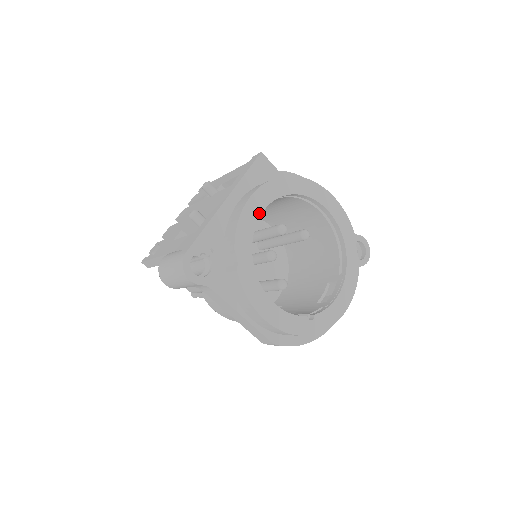
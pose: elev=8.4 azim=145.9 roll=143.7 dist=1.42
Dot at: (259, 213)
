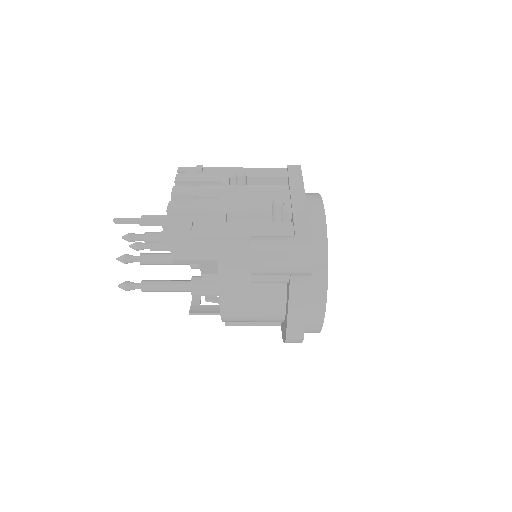
Dot at: occluded
